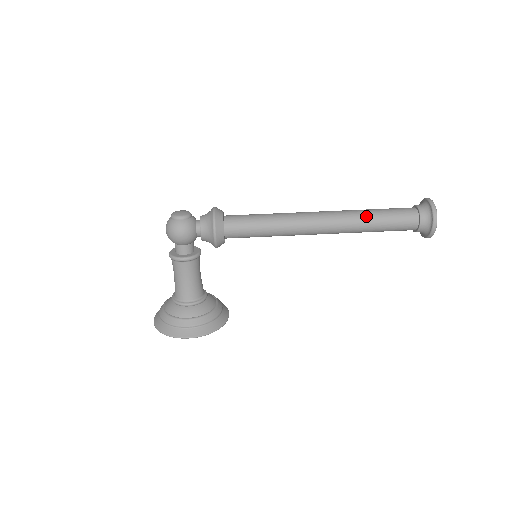
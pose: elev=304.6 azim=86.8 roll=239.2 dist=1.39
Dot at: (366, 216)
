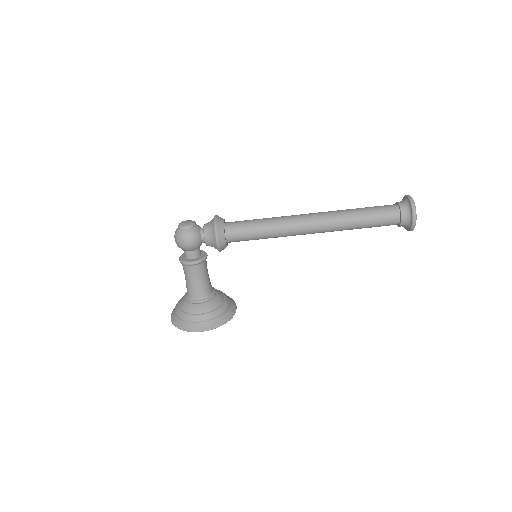
Dot at: (352, 215)
